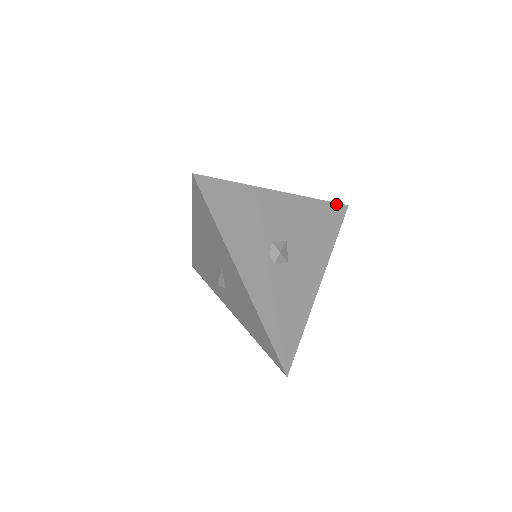
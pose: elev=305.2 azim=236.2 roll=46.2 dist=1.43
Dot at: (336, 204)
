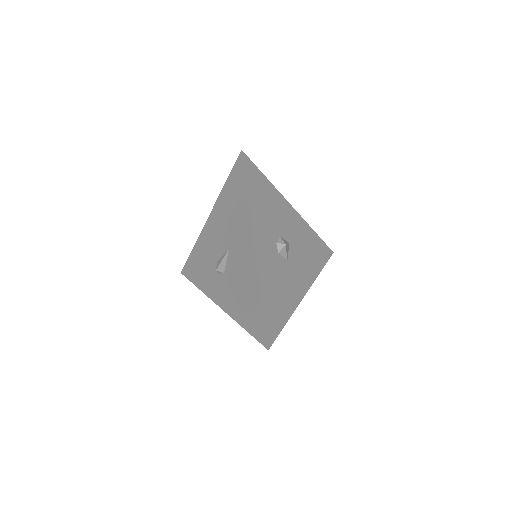
Dot at: (326, 245)
